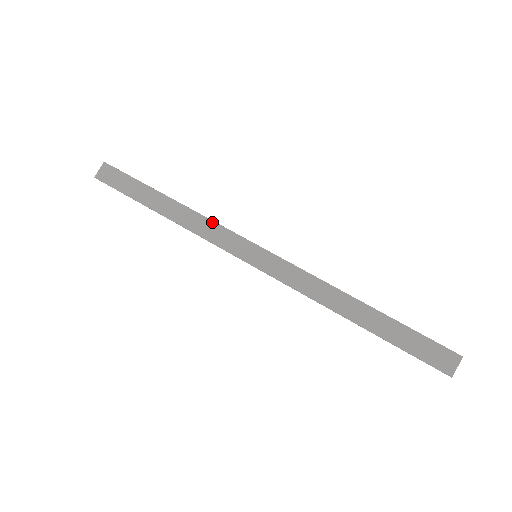
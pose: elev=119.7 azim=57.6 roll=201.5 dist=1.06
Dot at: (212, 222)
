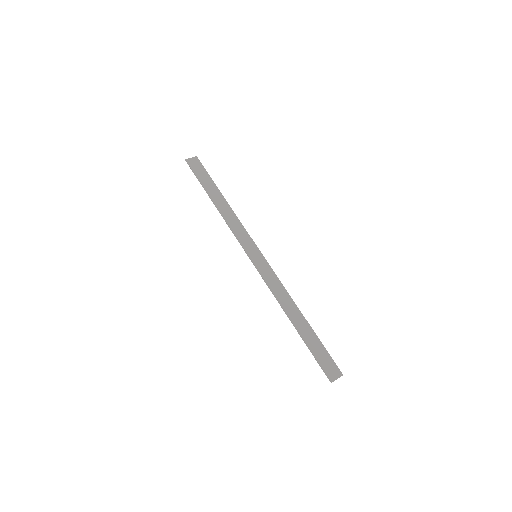
Dot at: (241, 224)
